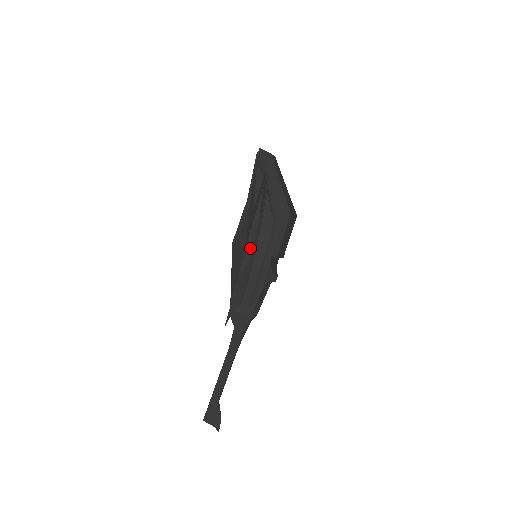
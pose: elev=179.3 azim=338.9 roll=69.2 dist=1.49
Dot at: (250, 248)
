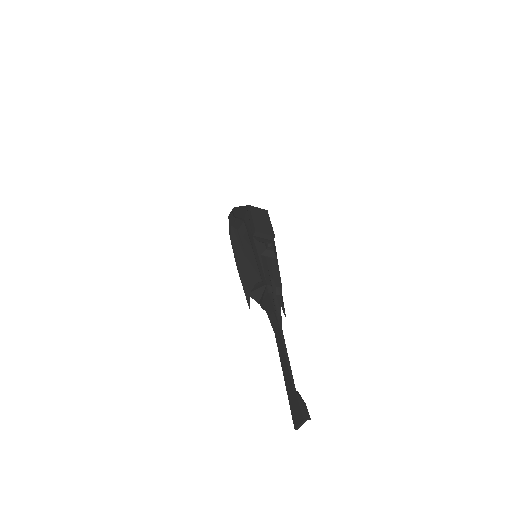
Dot at: (236, 246)
